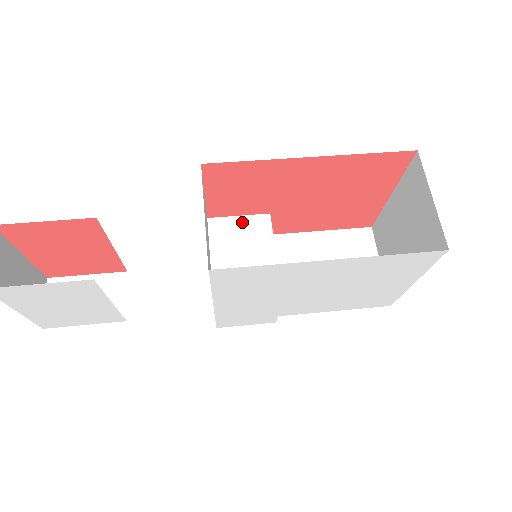
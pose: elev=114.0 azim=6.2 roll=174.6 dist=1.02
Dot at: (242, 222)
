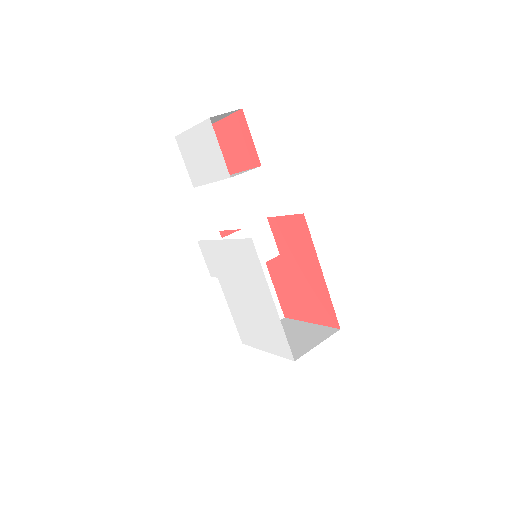
Dot at: (270, 239)
